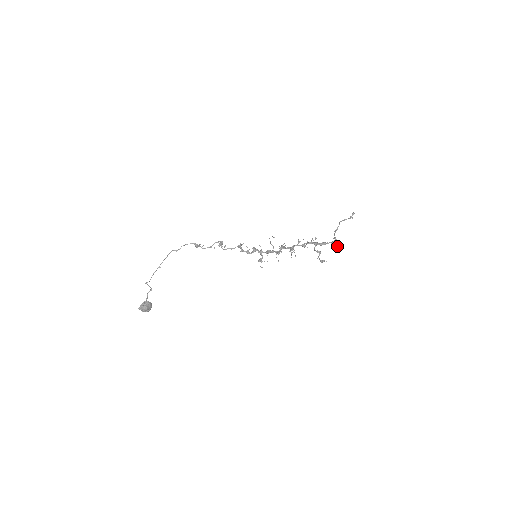
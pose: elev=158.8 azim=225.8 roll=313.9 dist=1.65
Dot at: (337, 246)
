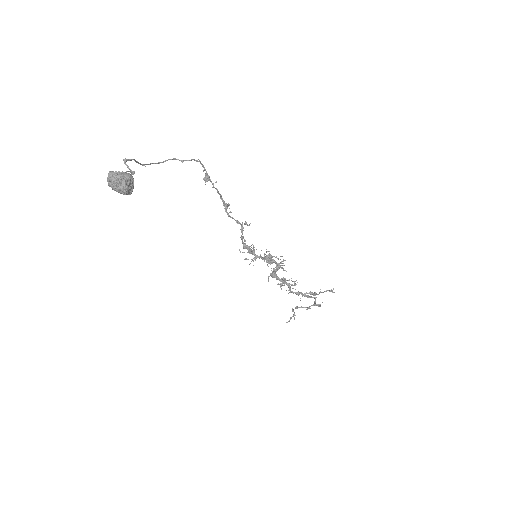
Dot at: (322, 302)
